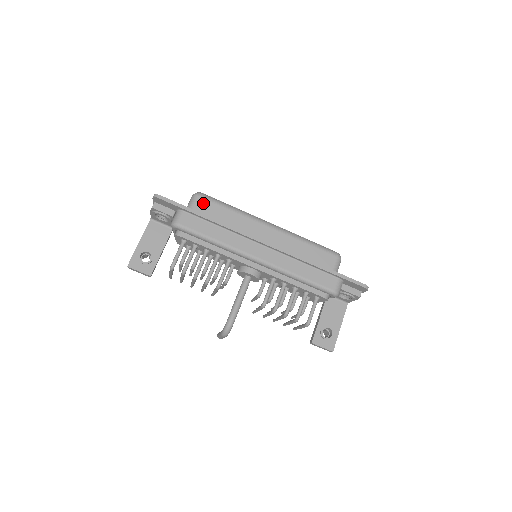
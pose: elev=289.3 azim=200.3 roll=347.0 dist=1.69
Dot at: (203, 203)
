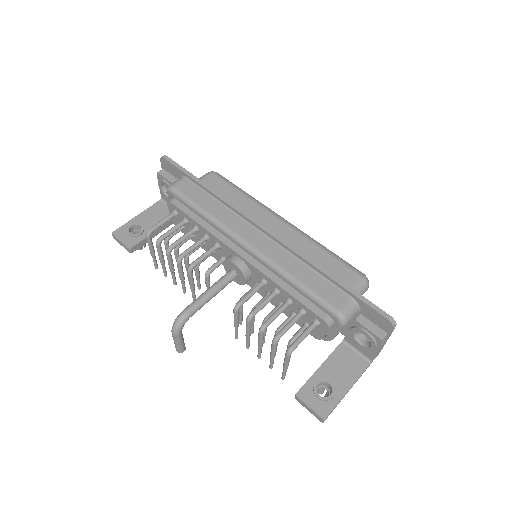
Dot at: (213, 179)
